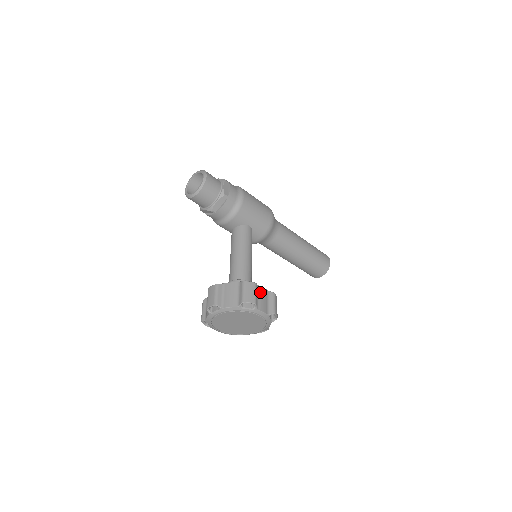
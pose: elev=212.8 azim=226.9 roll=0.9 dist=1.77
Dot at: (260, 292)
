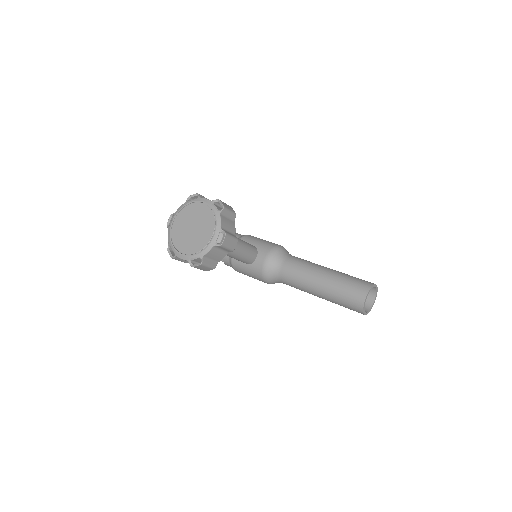
Dot at: occluded
